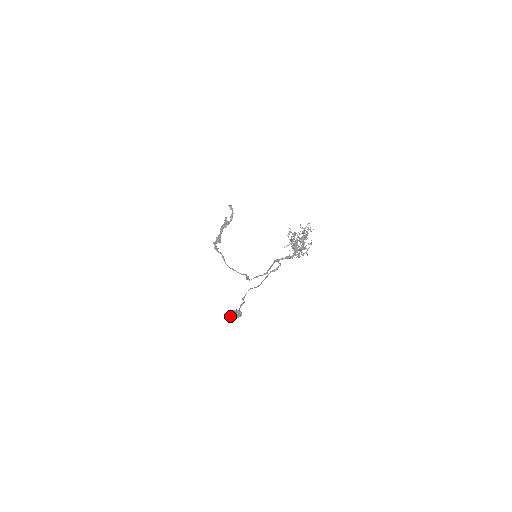
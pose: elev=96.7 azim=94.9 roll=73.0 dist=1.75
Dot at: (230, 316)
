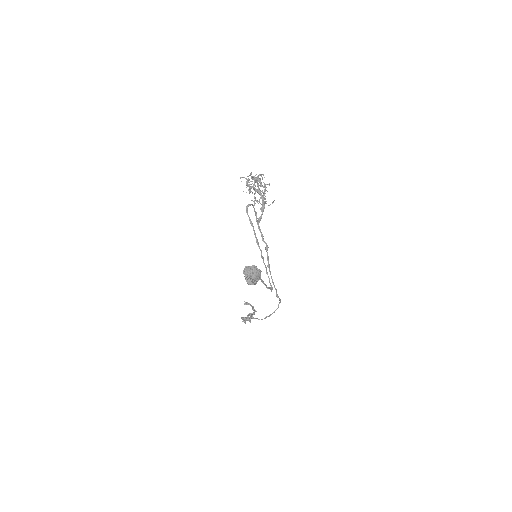
Dot at: (245, 273)
